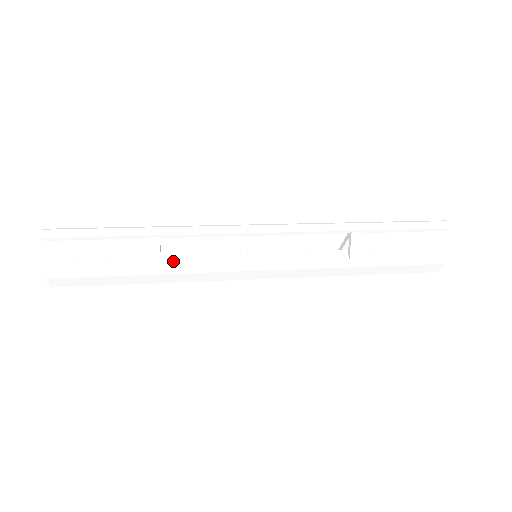
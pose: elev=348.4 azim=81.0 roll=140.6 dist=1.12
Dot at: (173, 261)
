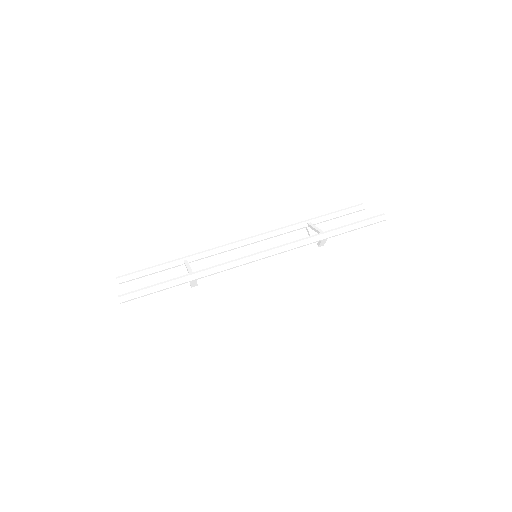
Dot at: (205, 281)
